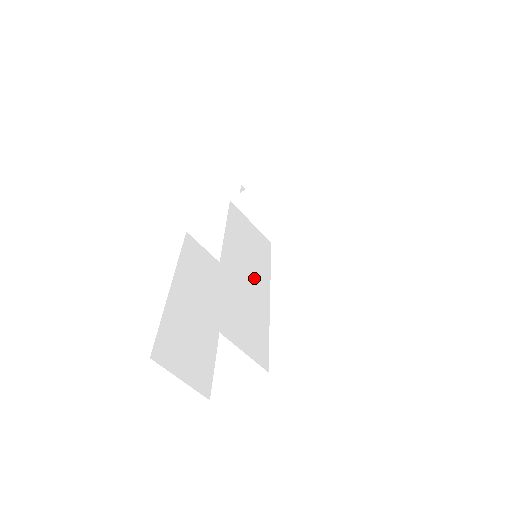
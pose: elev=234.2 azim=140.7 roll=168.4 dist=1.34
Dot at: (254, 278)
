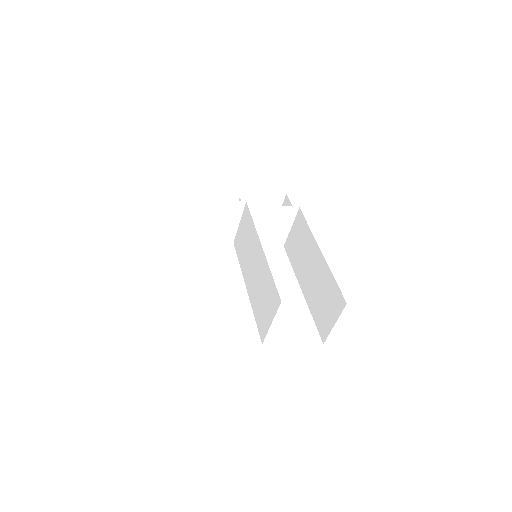
Dot at: (250, 271)
